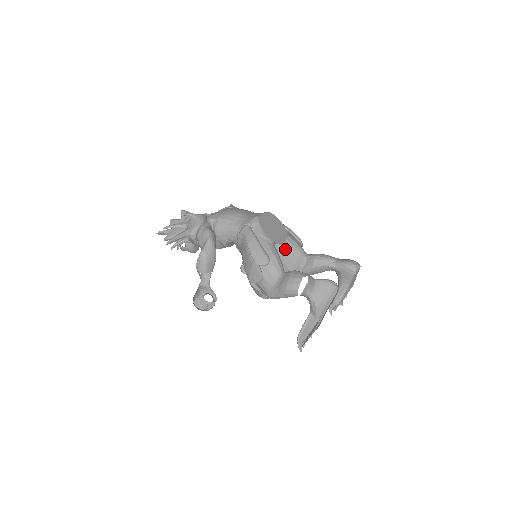
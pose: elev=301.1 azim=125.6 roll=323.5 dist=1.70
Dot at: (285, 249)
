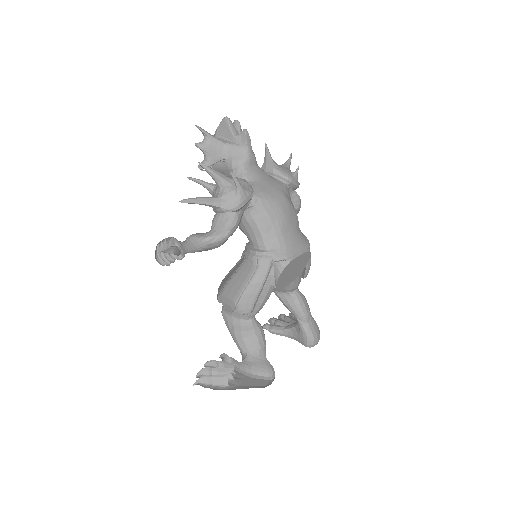
Dot at: occluded
